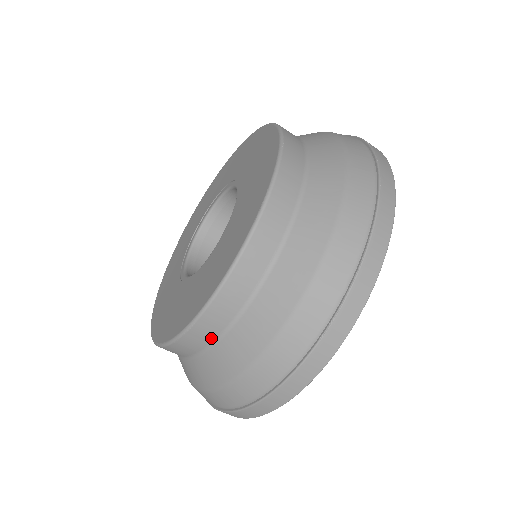
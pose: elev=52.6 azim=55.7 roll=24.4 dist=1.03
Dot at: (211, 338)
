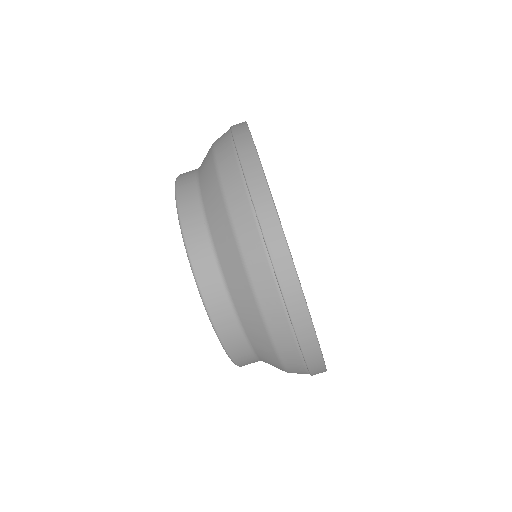
Dot at: (228, 308)
